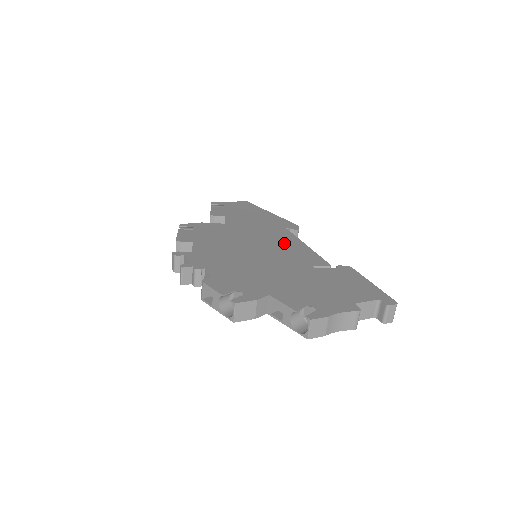
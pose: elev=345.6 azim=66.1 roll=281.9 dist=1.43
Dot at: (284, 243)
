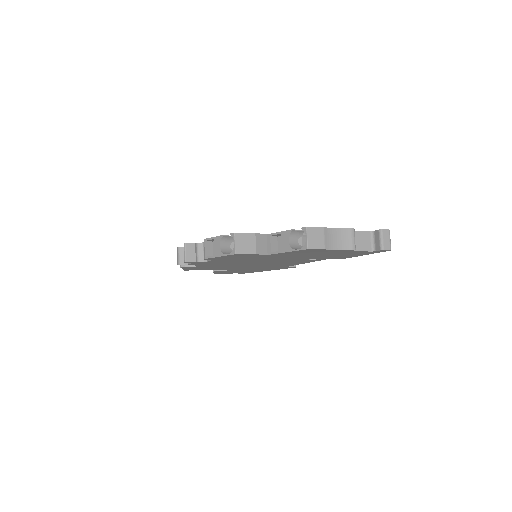
Dot at: occluded
